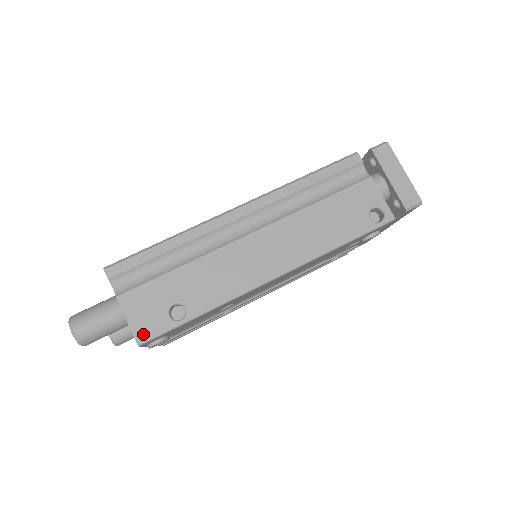
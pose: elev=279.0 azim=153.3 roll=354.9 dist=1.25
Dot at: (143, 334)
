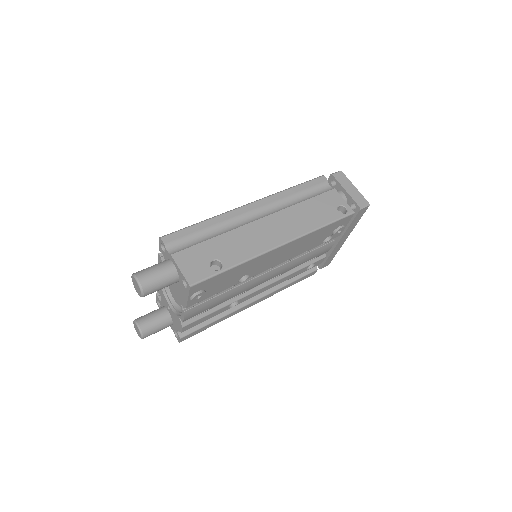
Dot at: (193, 279)
